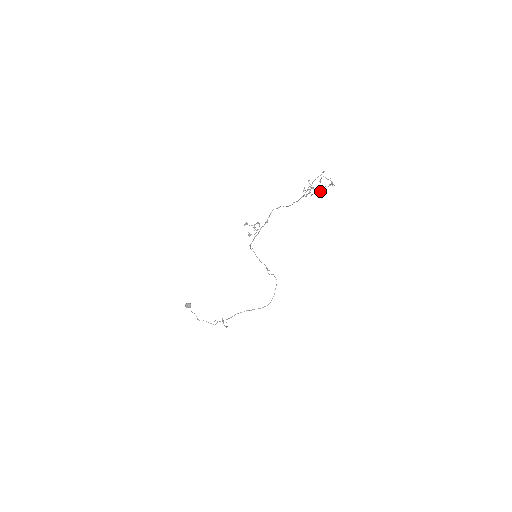
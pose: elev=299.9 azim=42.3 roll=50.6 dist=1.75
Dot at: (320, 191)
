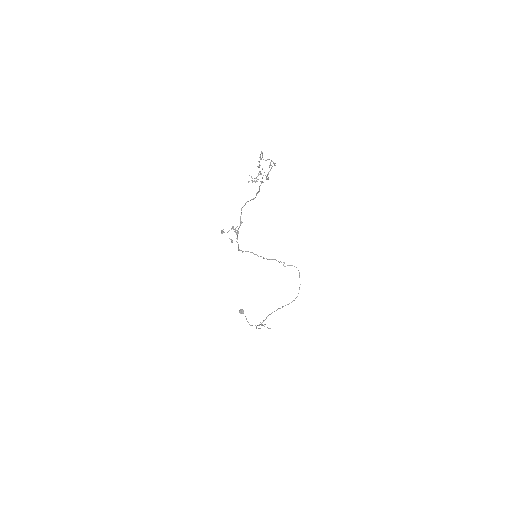
Dot at: (267, 175)
